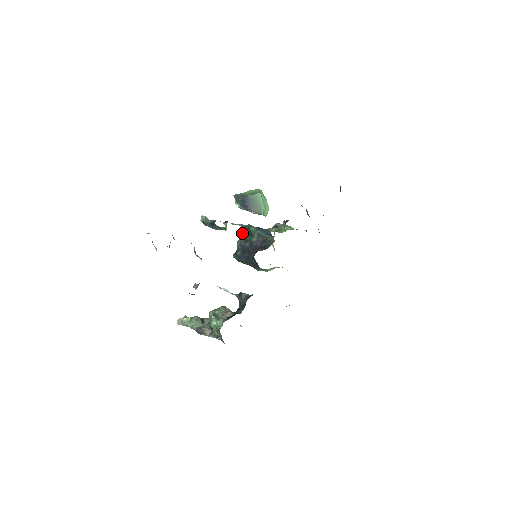
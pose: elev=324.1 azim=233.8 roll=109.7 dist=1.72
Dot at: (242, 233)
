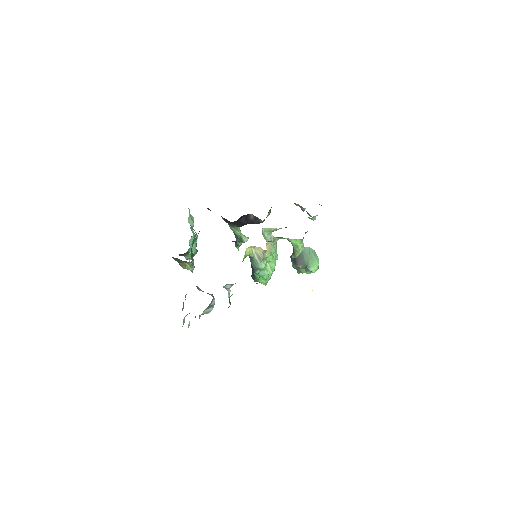
Dot at: occluded
